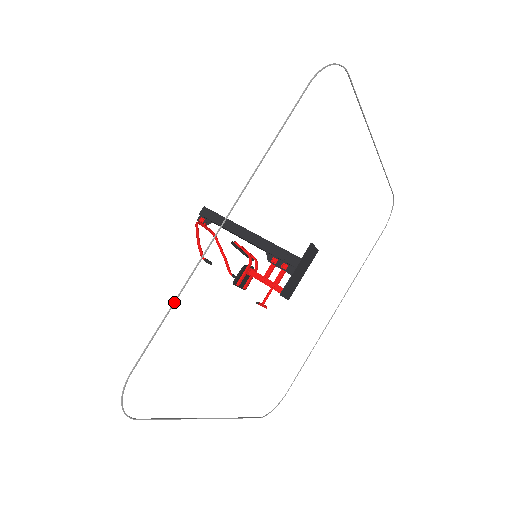
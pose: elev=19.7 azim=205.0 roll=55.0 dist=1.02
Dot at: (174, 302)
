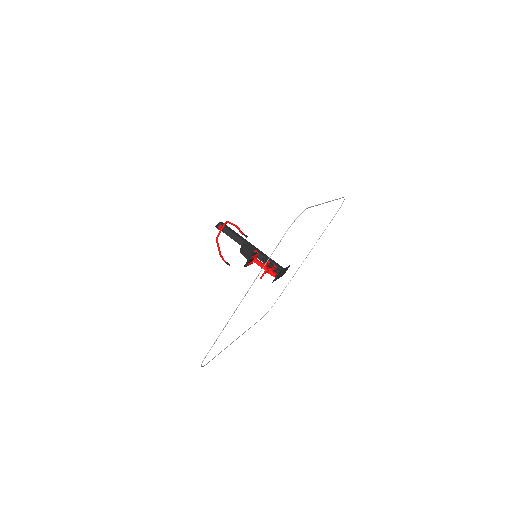
Dot at: (319, 204)
